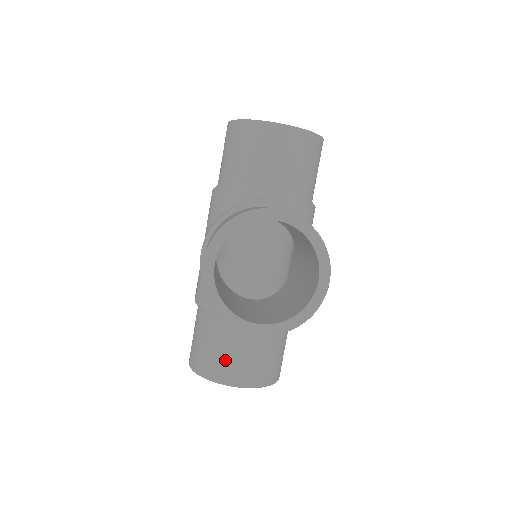
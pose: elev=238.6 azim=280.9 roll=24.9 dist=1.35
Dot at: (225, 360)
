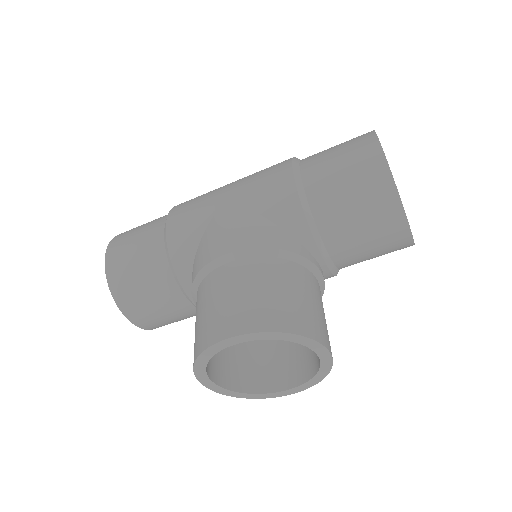
Dot at: (145, 306)
